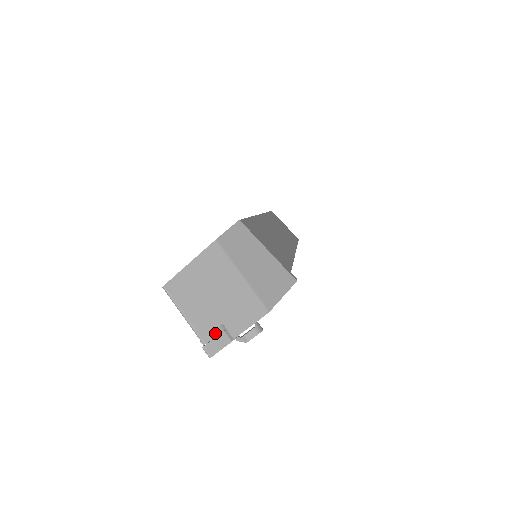
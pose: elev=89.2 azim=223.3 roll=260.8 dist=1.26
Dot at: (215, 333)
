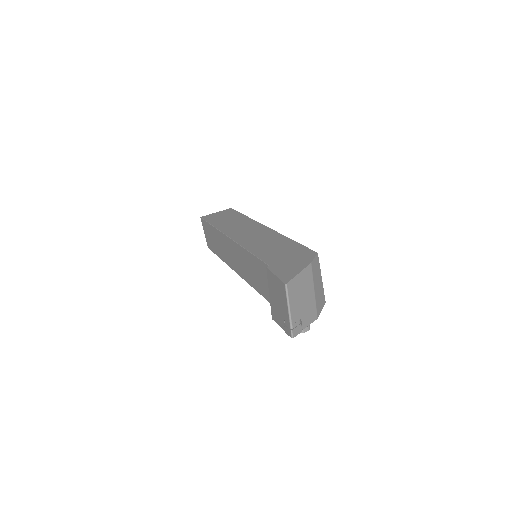
Dot at: (298, 323)
